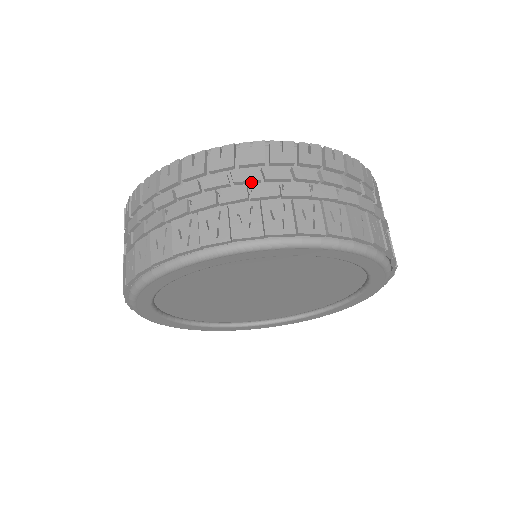
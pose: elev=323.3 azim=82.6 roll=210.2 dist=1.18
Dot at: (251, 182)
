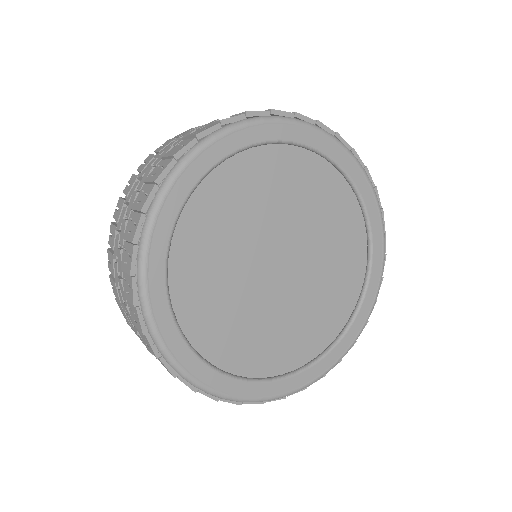
Dot at: occluded
